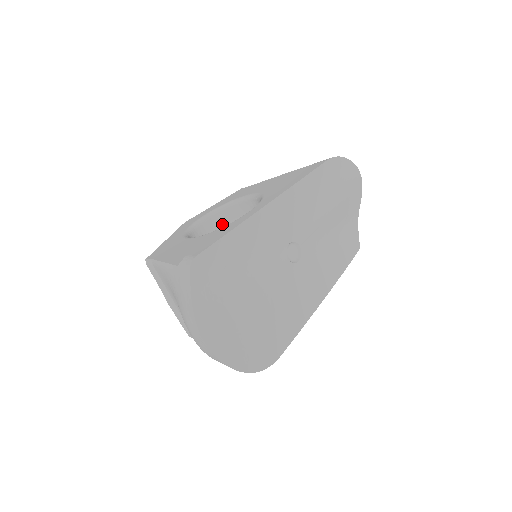
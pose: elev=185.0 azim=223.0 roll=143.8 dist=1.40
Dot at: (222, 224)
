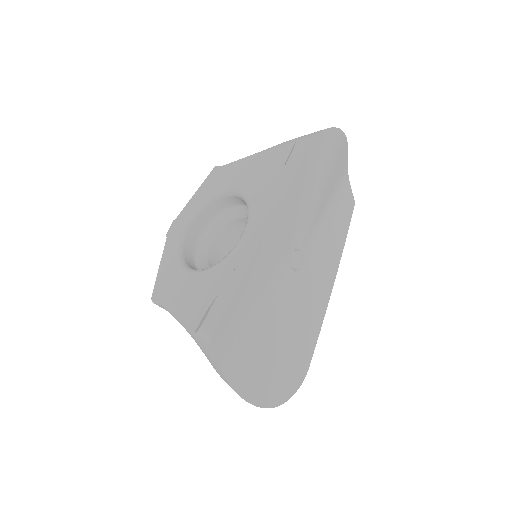
Dot at: (209, 221)
